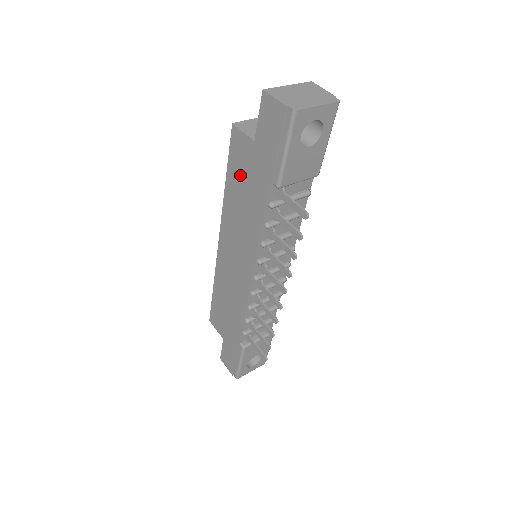
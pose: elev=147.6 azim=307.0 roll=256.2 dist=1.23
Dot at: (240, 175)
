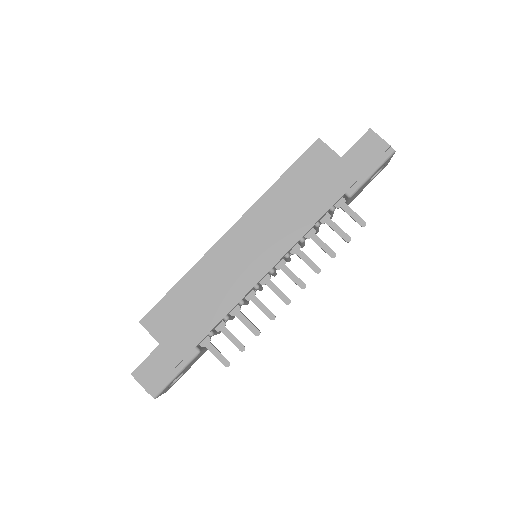
Dot at: (307, 177)
